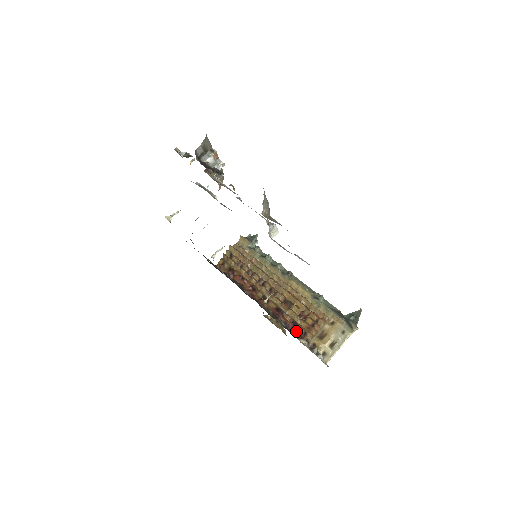
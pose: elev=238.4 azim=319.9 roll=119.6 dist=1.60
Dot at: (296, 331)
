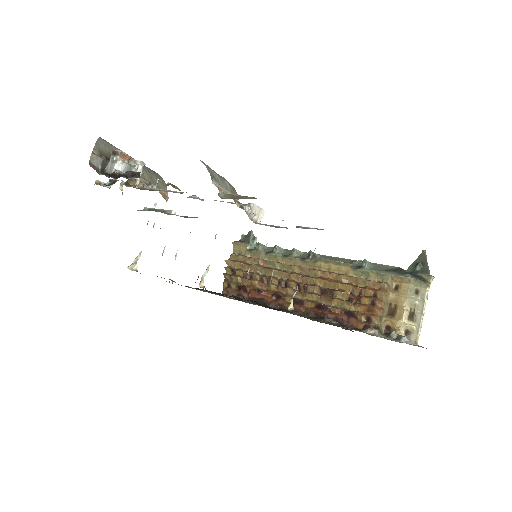
Dot at: (355, 322)
